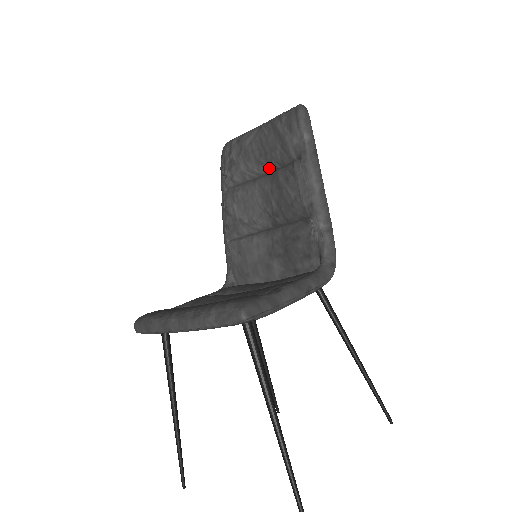
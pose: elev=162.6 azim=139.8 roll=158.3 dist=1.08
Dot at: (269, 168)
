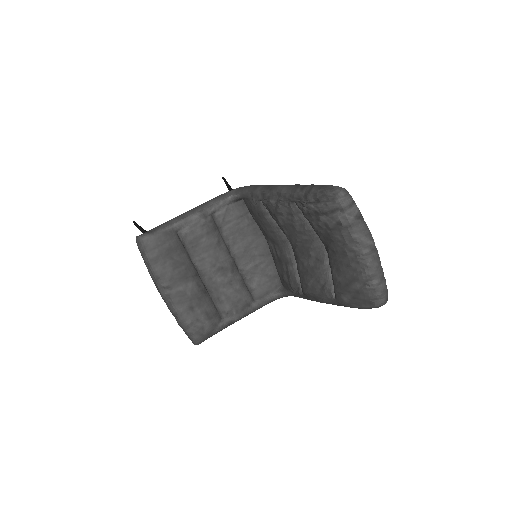
Dot at: (328, 254)
